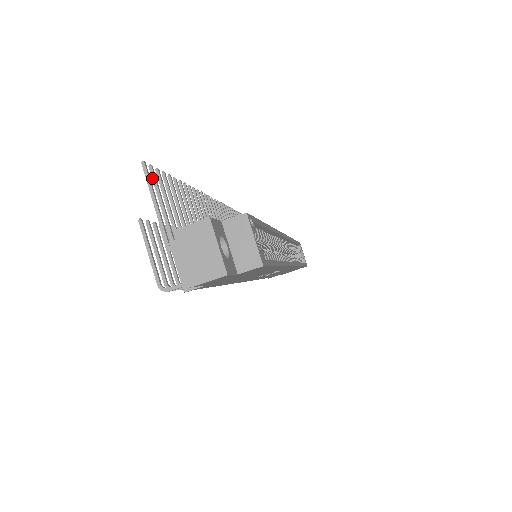
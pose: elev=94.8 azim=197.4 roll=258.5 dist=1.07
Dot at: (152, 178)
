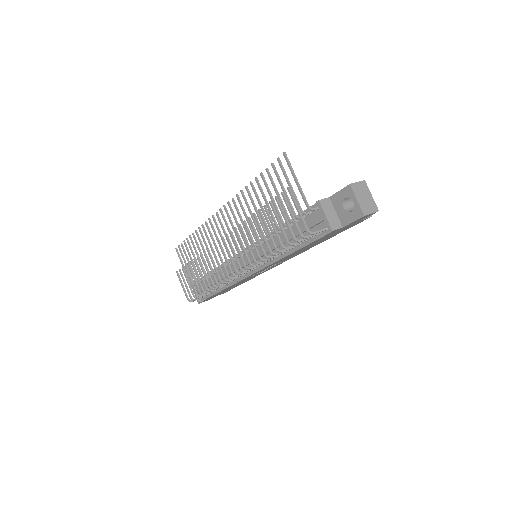
Dot at: (281, 166)
